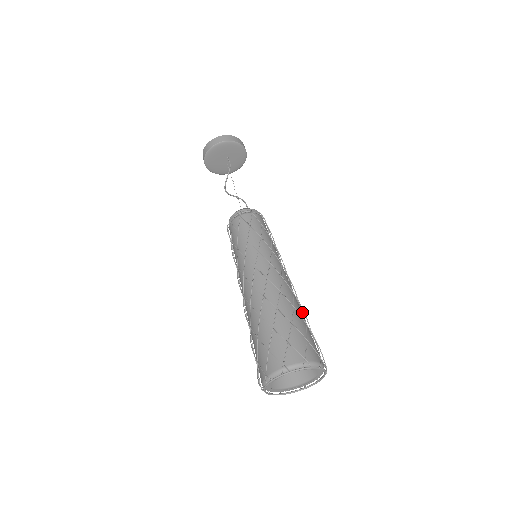
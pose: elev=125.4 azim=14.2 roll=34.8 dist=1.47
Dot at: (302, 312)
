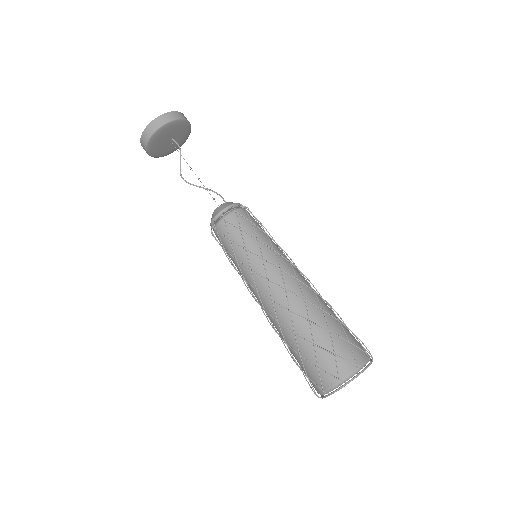
Dot at: occluded
